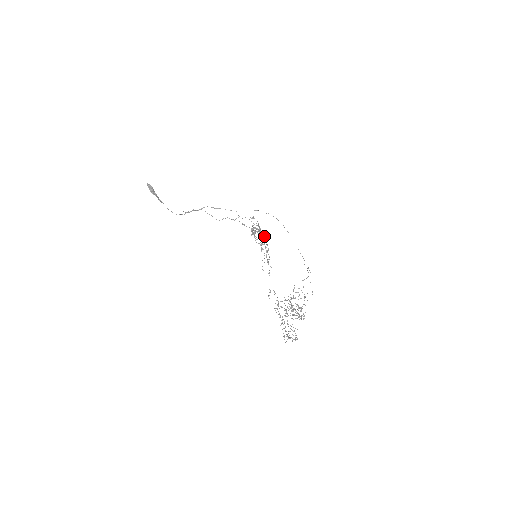
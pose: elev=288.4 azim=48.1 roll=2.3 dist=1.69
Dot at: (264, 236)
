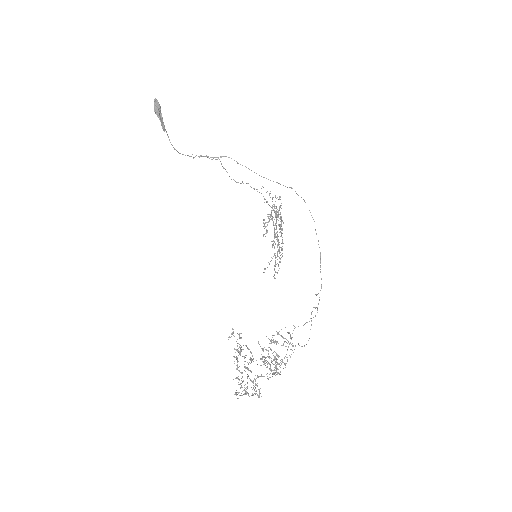
Dot at: (282, 230)
